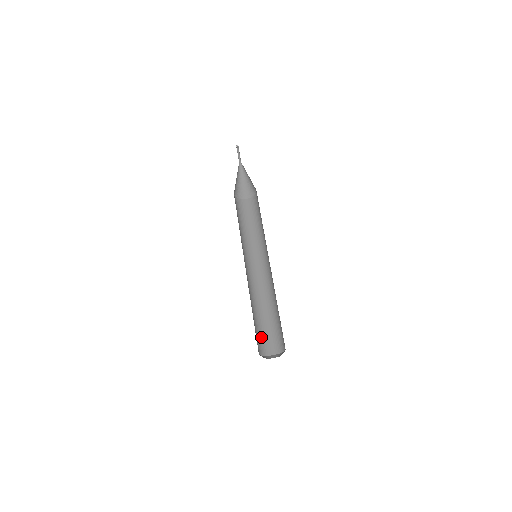
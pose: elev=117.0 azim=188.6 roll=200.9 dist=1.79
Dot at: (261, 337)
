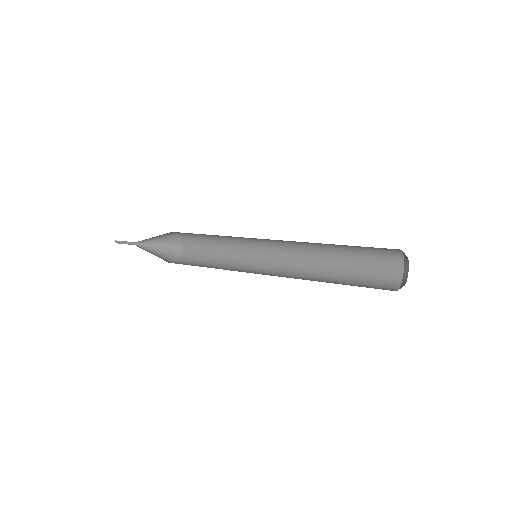
Dot at: occluded
